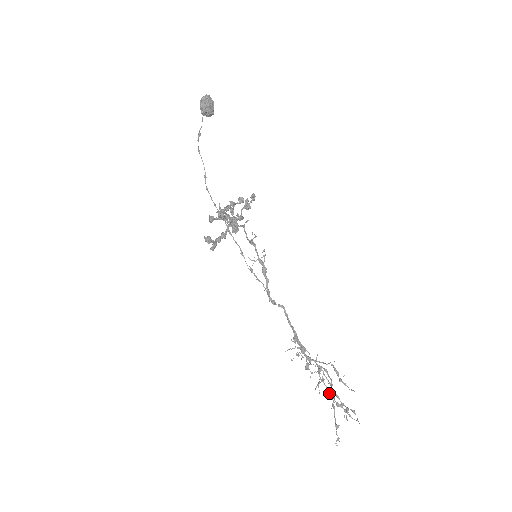
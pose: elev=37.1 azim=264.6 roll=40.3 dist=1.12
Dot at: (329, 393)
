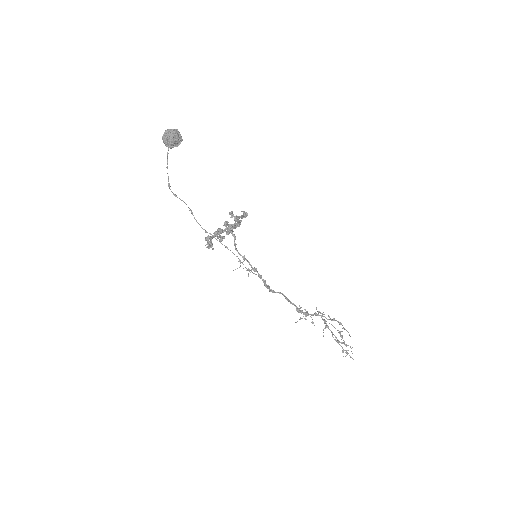
Dot at: (333, 334)
